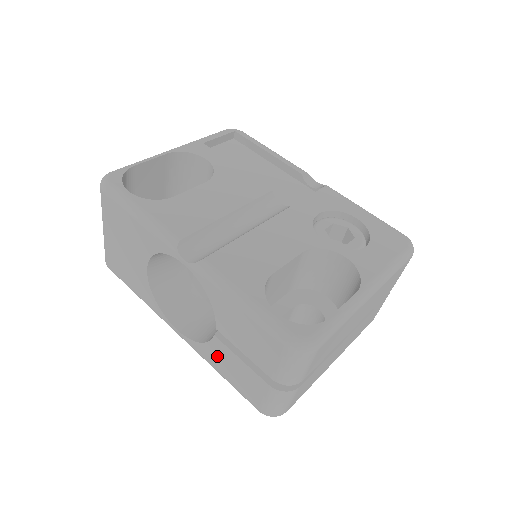
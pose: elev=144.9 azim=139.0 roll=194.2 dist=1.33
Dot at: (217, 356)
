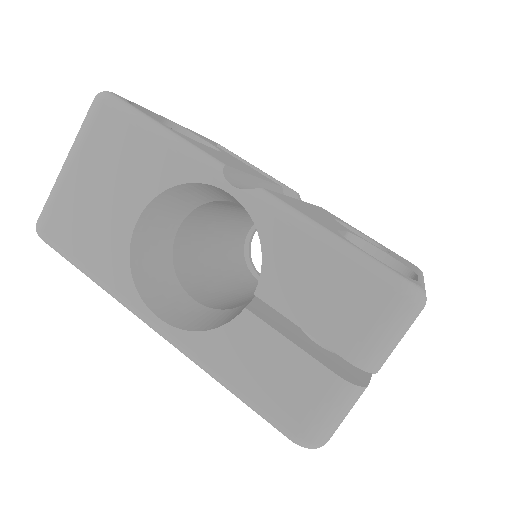
Dot at: (236, 347)
